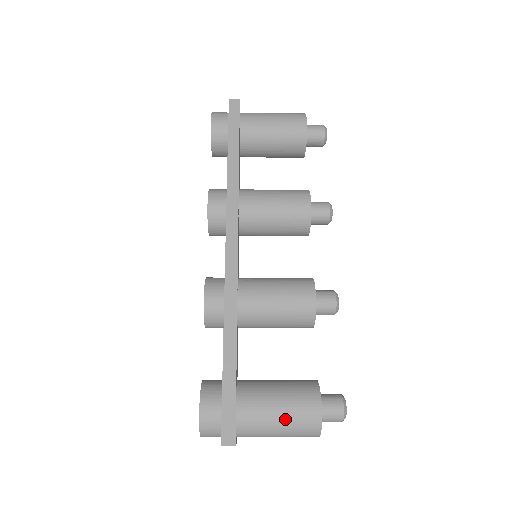
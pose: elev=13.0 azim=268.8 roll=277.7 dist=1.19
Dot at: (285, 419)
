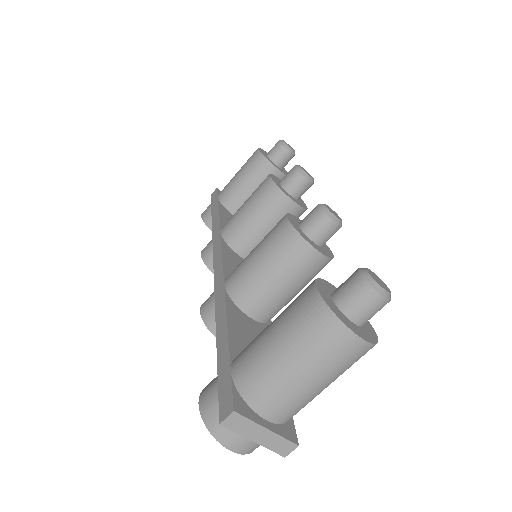
Dot at: (283, 338)
